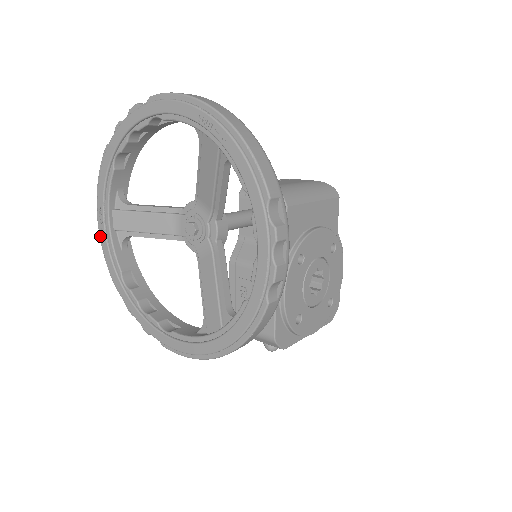
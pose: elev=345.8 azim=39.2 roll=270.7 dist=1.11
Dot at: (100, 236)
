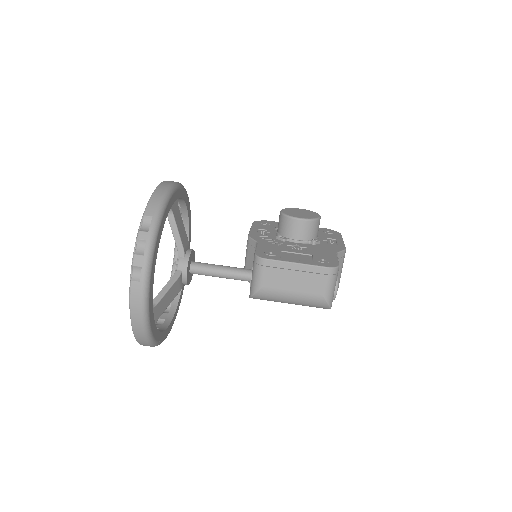
Dot at: occluded
